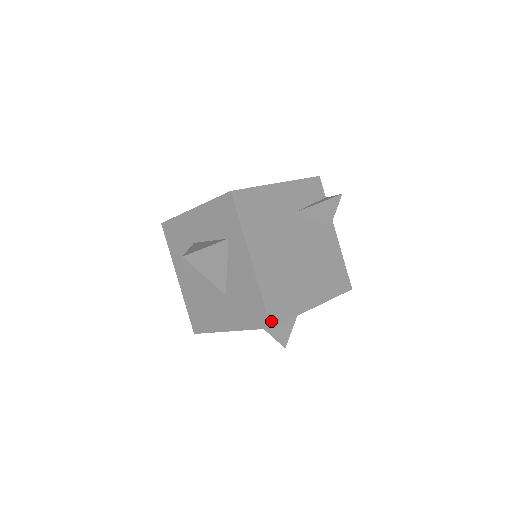
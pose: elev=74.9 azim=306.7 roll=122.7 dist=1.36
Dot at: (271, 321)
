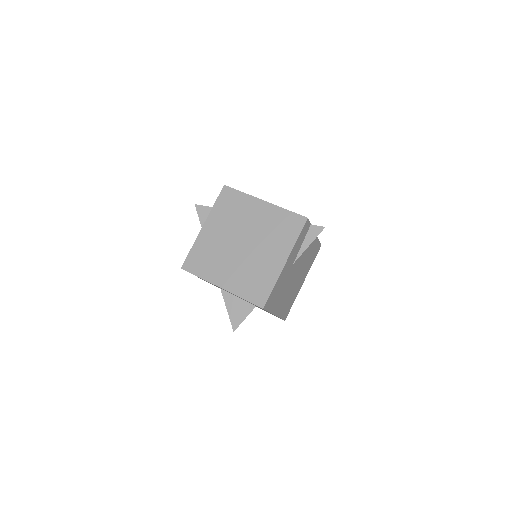
Dot at: (285, 319)
